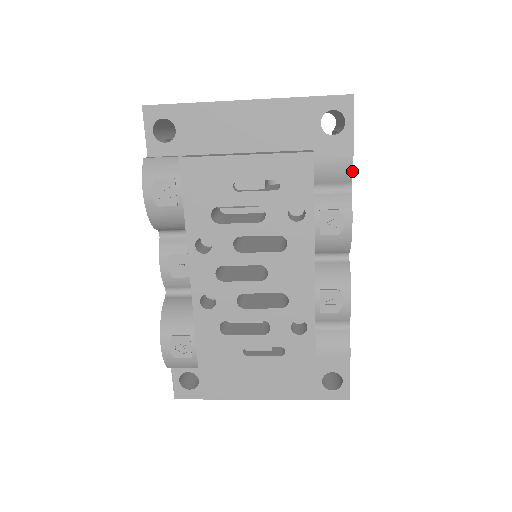
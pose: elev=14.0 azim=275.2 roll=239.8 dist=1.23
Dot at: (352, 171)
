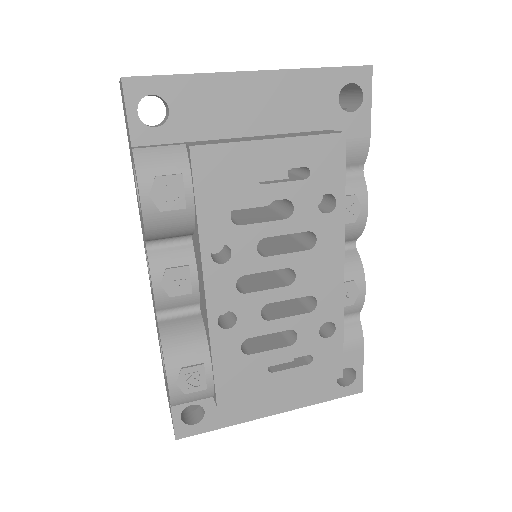
Dot at: (368, 151)
